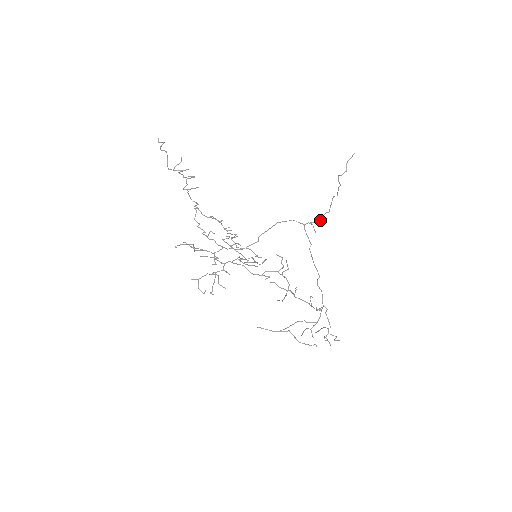
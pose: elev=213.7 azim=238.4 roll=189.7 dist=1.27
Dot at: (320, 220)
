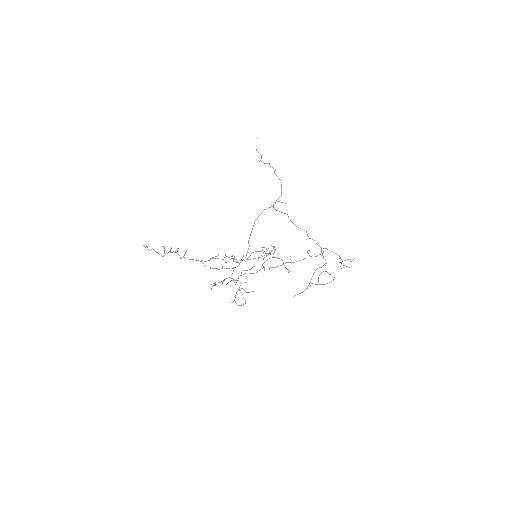
Dot at: (281, 193)
